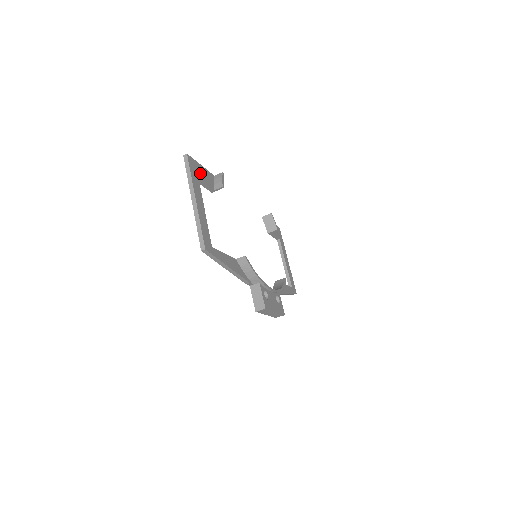
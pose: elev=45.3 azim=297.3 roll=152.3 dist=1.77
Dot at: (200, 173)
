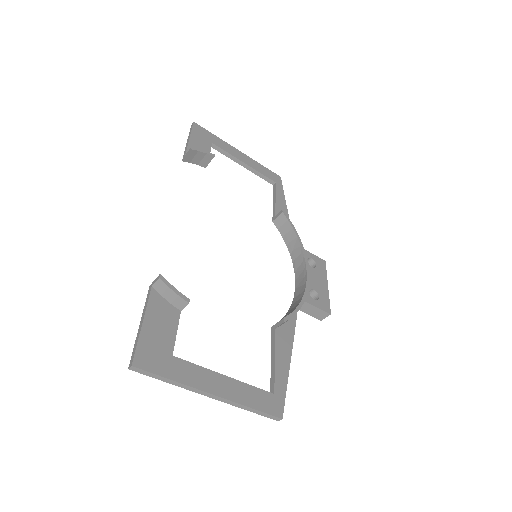
Dot at: (159, 340)
